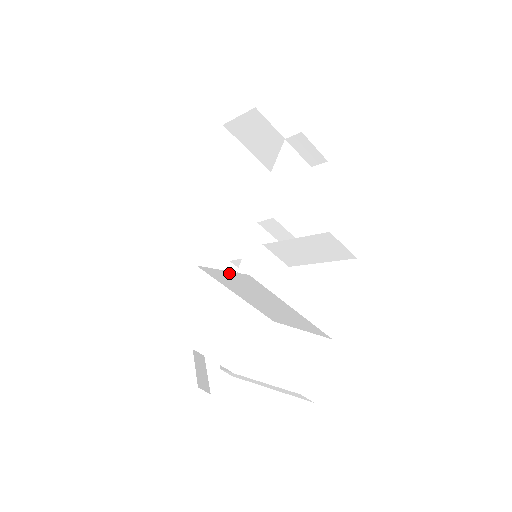
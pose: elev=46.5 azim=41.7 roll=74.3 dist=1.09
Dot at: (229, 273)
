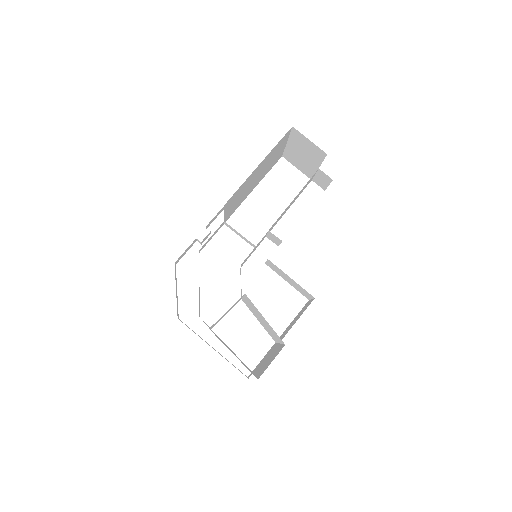
Dot at: occluded
